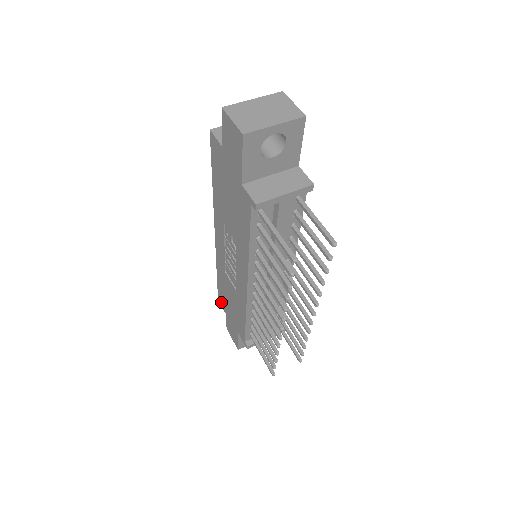
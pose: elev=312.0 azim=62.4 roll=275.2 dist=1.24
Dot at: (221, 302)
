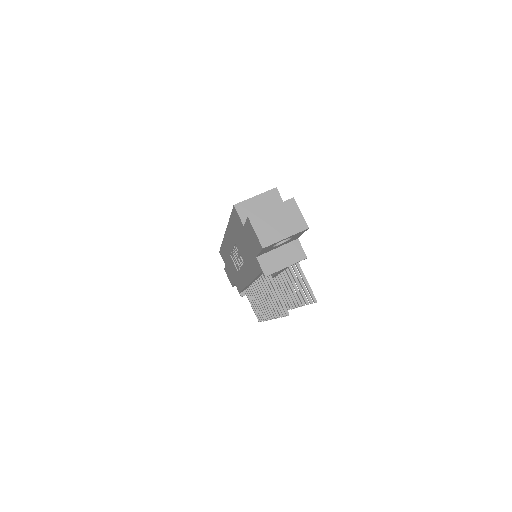
Dot at: (222, 257)
